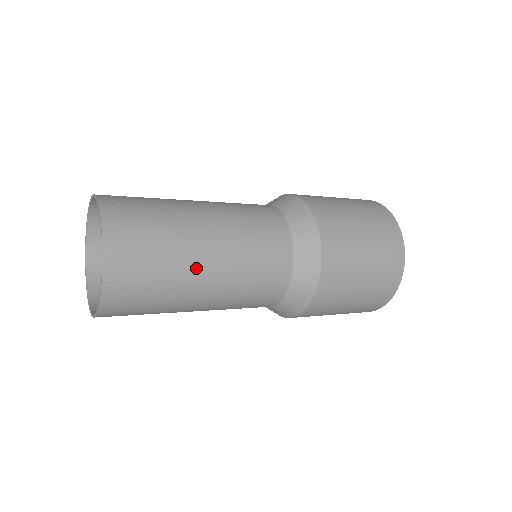
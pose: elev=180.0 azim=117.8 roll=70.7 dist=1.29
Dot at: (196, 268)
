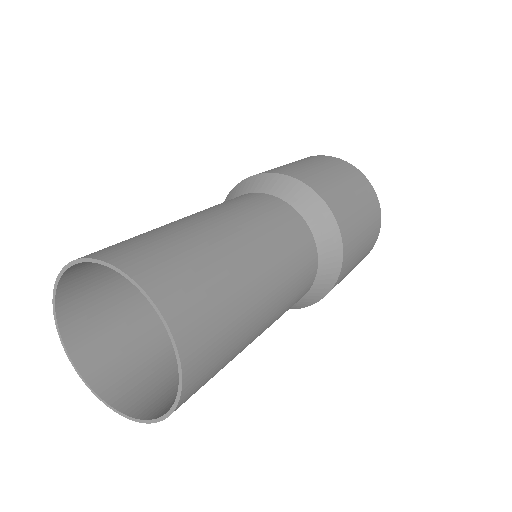
Dot at: (255, 330)
